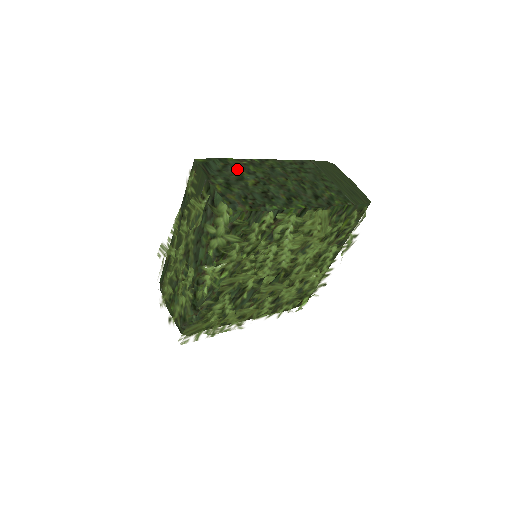
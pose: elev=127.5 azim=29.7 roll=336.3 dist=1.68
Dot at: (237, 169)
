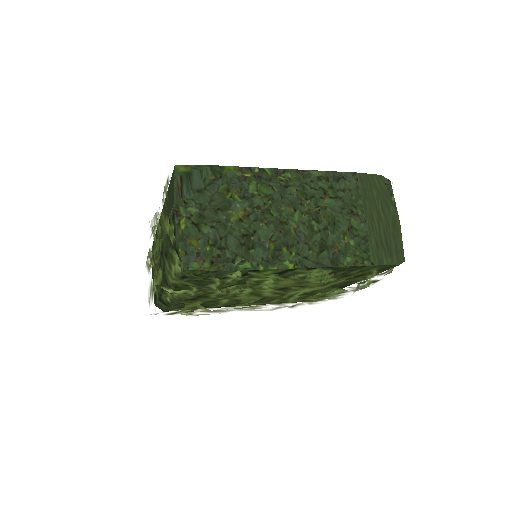
Dot at: (229, 188)
